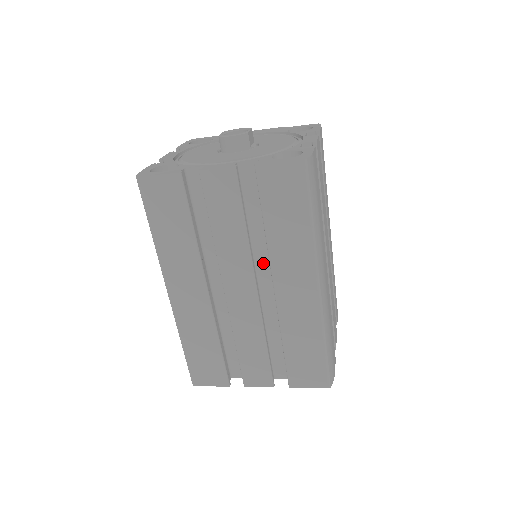
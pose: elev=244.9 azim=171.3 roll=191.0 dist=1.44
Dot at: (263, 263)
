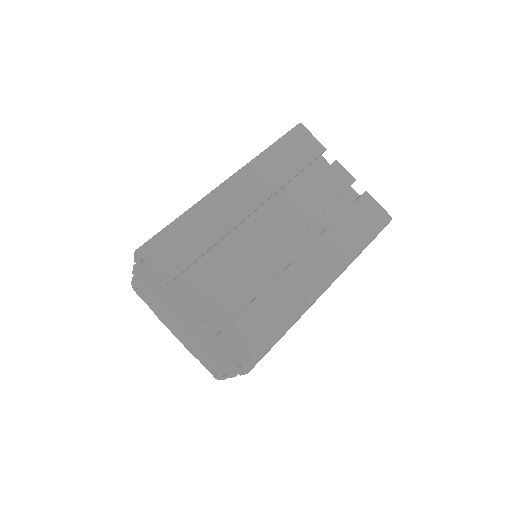
Dot at: (302, 240)
